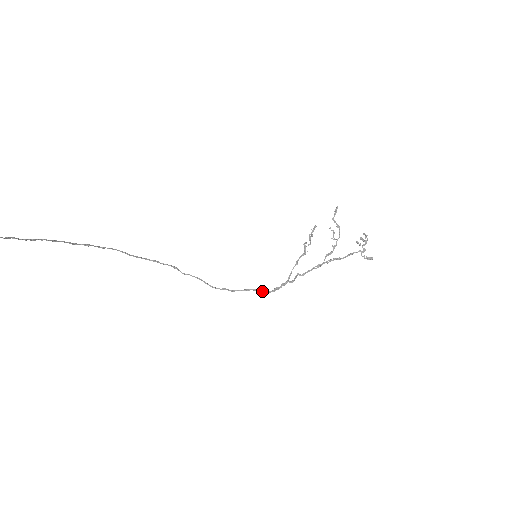
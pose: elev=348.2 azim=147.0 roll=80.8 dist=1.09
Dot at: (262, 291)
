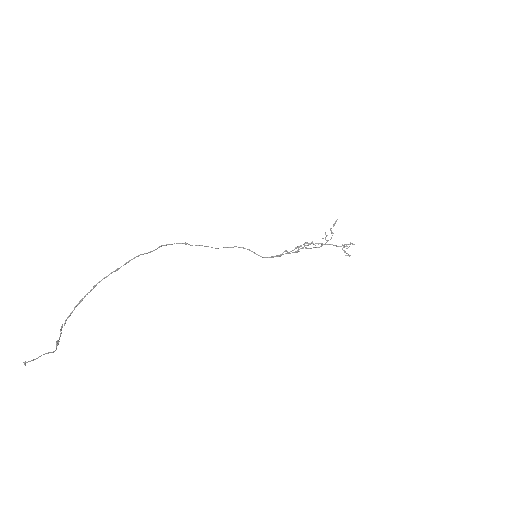
Dot at: (255, 253)
